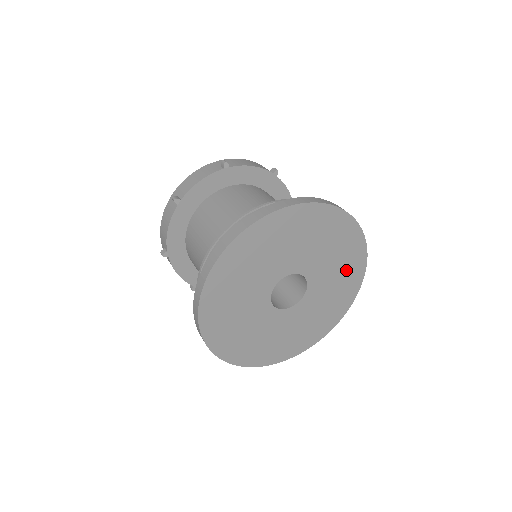
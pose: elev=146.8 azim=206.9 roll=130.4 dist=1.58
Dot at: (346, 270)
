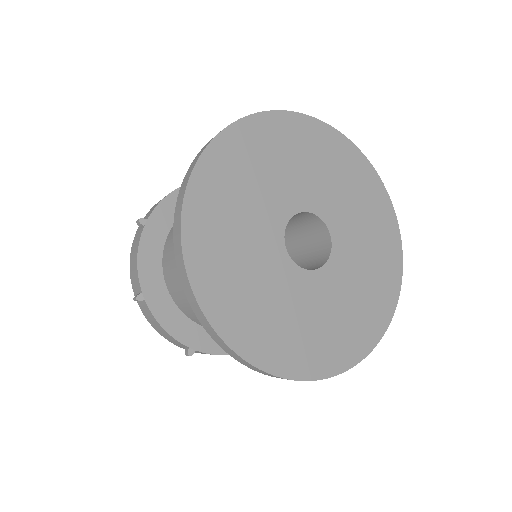
Dot at: (372, 217)
